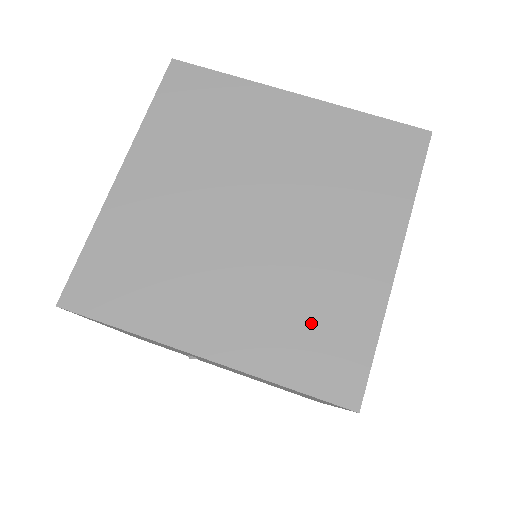
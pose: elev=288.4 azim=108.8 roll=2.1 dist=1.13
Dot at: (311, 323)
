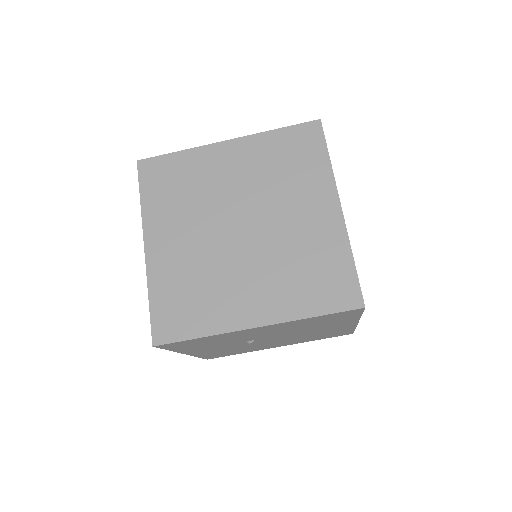
Dot at: (309, 272)
